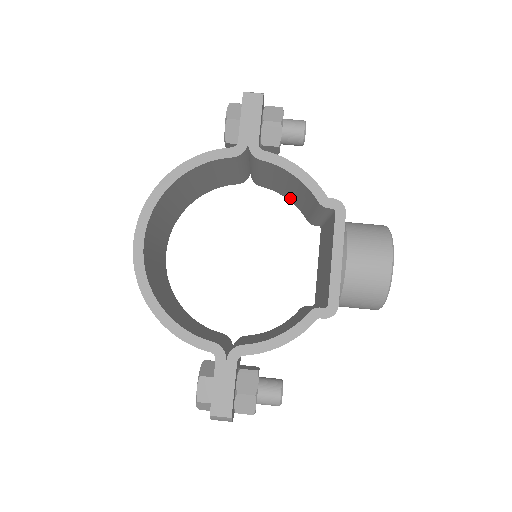
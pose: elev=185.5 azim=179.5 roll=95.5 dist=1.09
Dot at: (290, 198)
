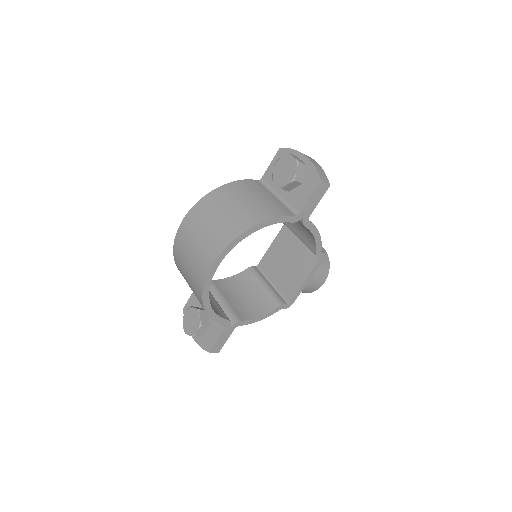
Dot at: occluded
